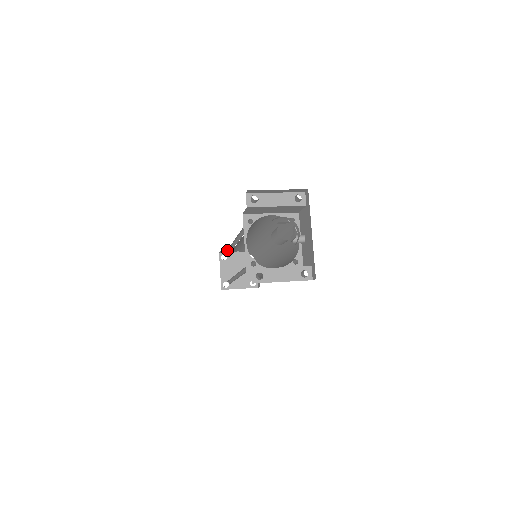
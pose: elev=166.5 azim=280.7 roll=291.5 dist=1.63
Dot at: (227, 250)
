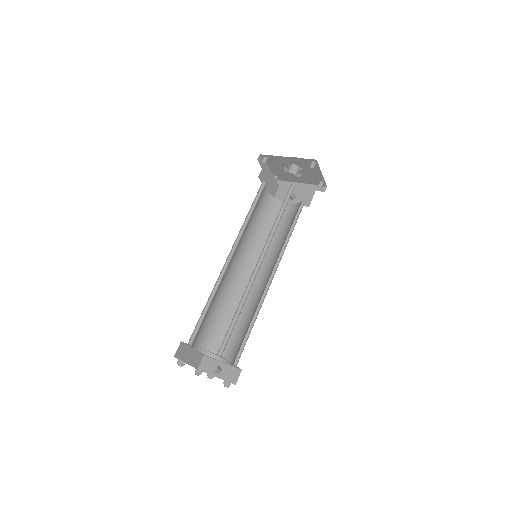
Dot at: occluded
